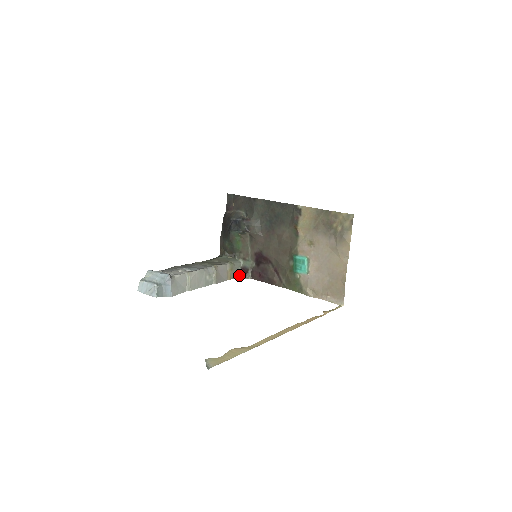
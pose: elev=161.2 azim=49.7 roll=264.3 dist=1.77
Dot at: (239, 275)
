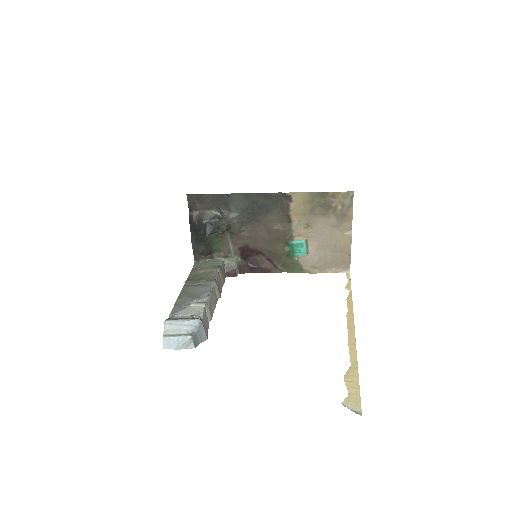
Dot at: (226, 275)
